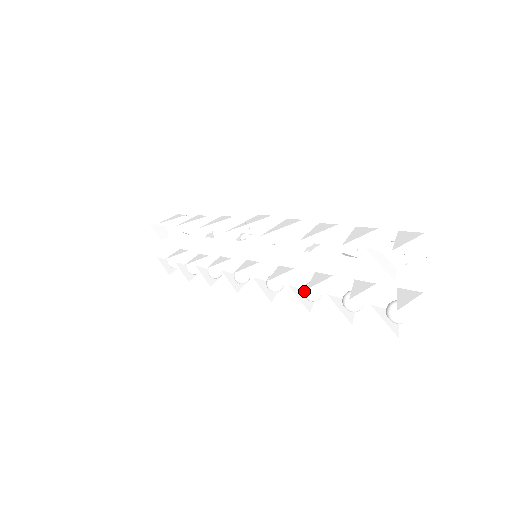
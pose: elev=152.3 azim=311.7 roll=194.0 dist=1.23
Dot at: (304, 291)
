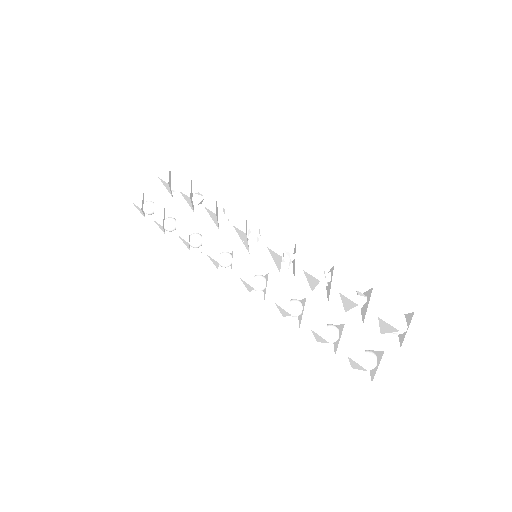
Dot at: (293, 301)
